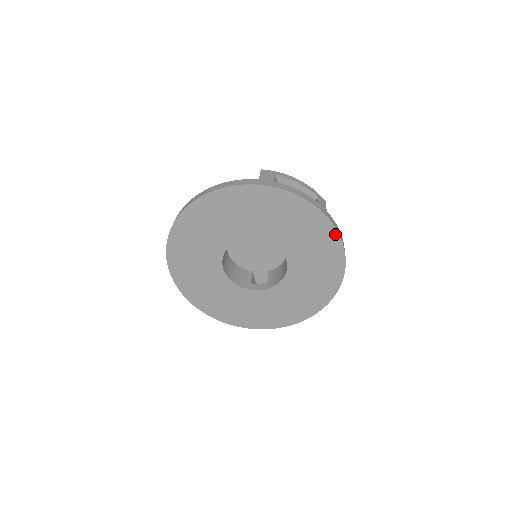
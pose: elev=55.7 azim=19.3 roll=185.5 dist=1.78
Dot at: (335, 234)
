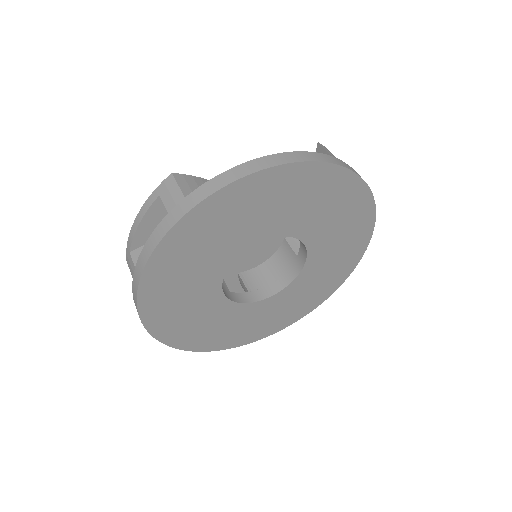
Dot at: (365, 246)
